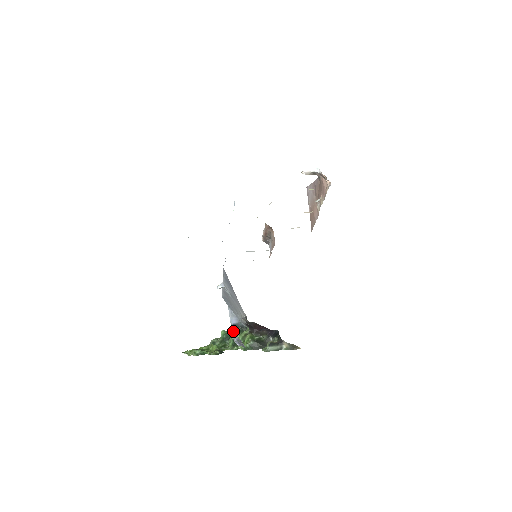
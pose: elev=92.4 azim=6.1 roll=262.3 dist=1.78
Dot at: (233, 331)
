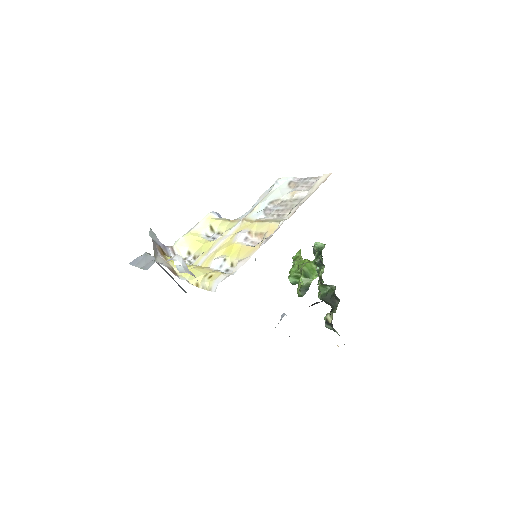
Dot at: (321, 251)
